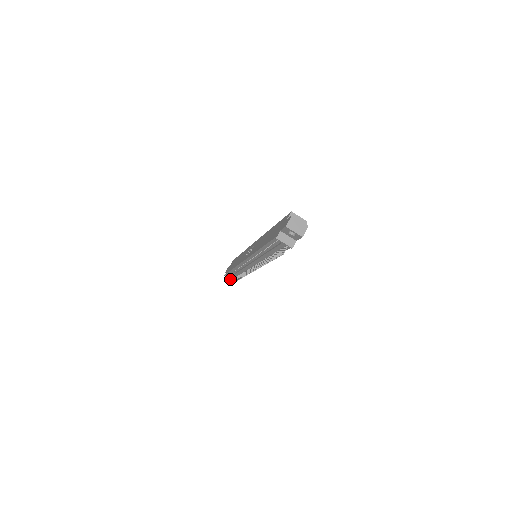
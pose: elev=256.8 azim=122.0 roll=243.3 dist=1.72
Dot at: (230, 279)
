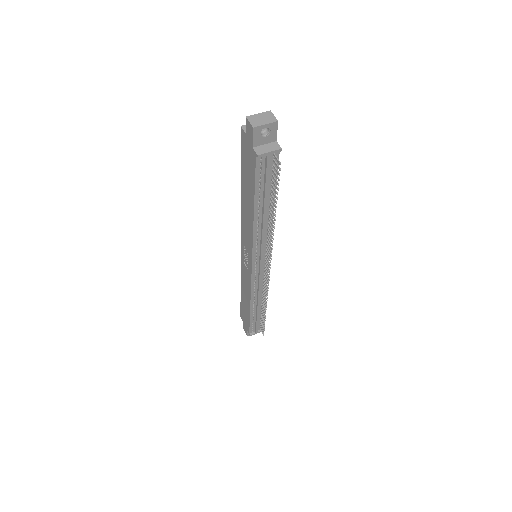
Dot at: (257, 332)
